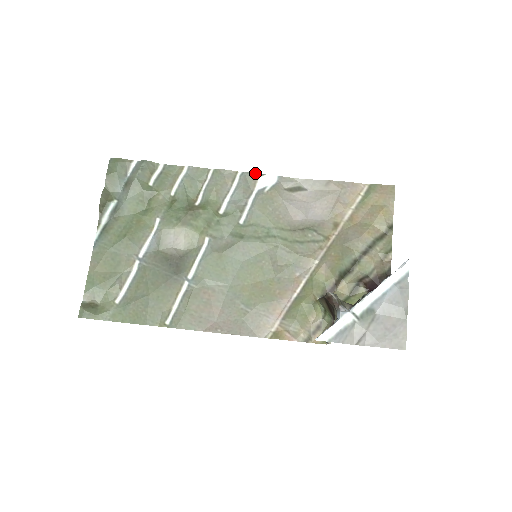
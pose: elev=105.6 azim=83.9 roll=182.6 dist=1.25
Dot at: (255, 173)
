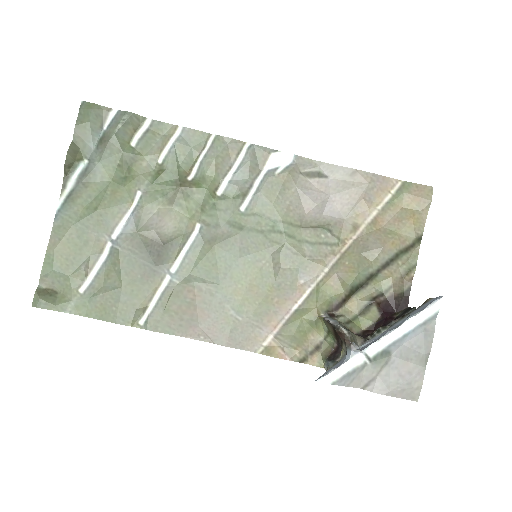
Dot at: occluded
